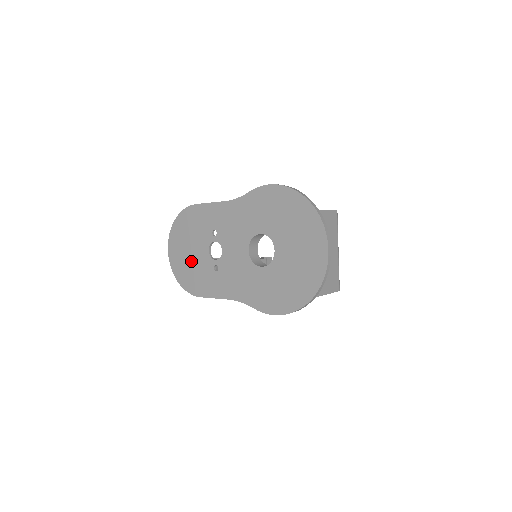
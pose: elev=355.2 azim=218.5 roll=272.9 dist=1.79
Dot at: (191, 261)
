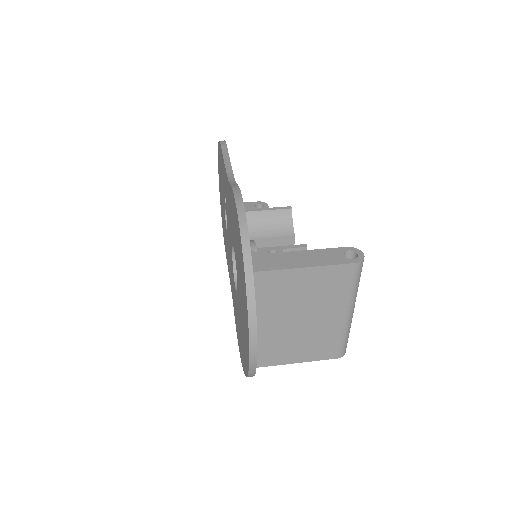
Dot at: (222, 208)
